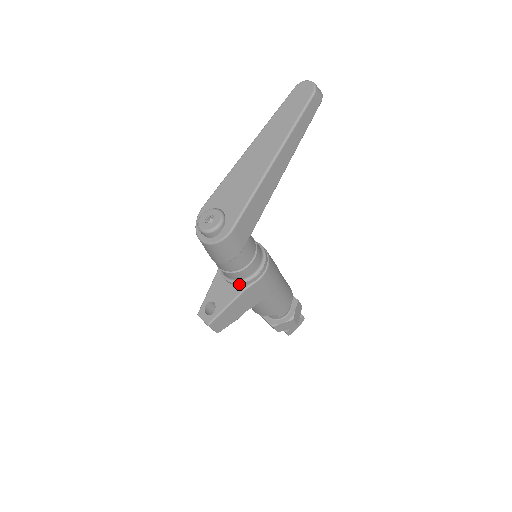
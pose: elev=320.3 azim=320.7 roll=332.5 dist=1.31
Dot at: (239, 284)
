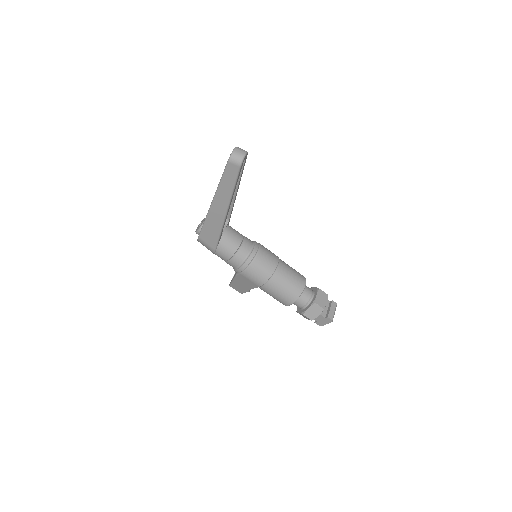
Dot at: occluded
